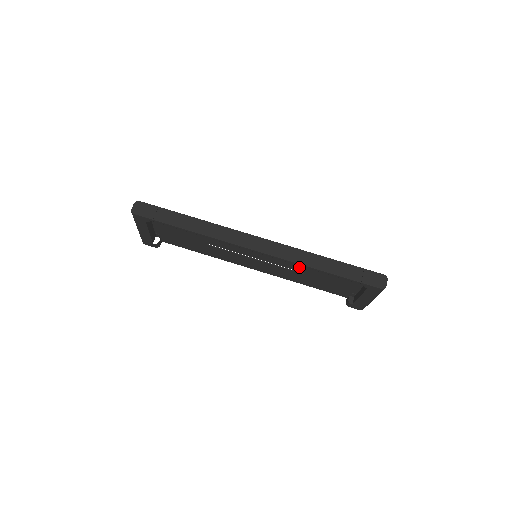
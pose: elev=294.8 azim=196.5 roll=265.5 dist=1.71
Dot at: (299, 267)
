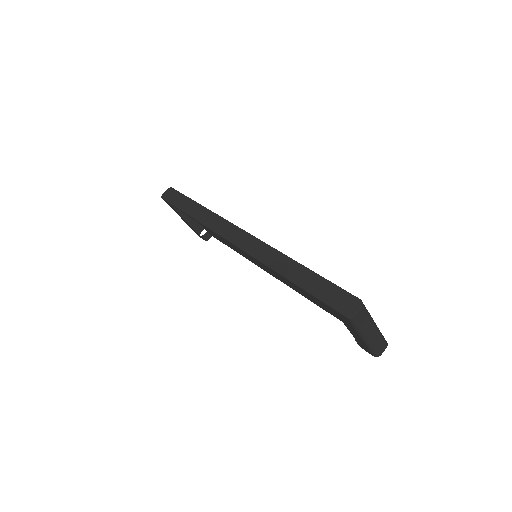
Dot at: occluded
